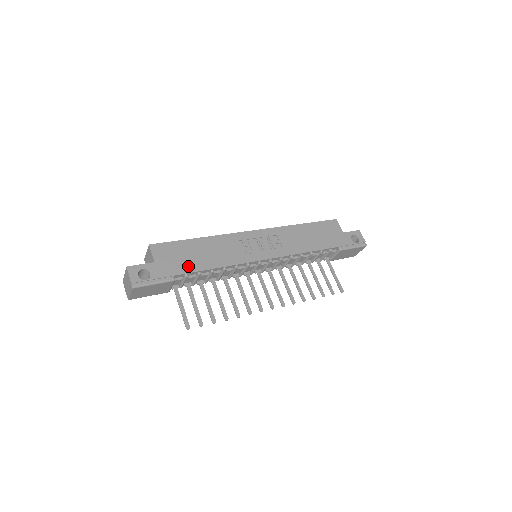
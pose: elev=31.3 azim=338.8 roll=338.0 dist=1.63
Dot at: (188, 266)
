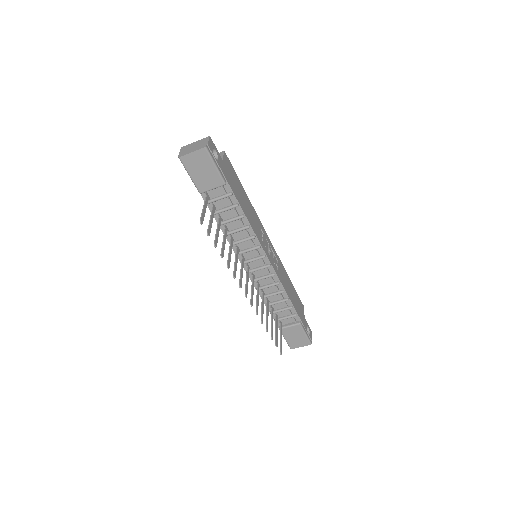
Dot at: (236, 192)
